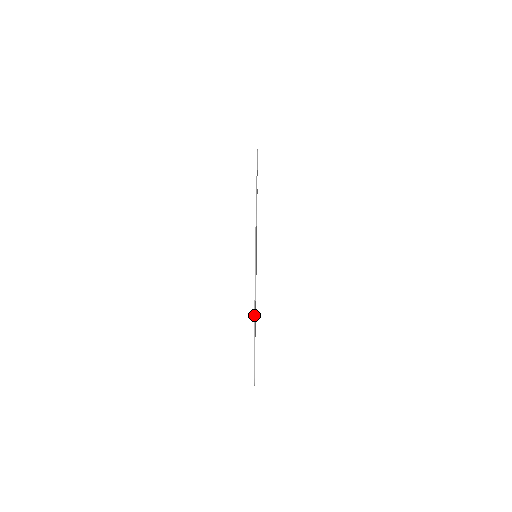
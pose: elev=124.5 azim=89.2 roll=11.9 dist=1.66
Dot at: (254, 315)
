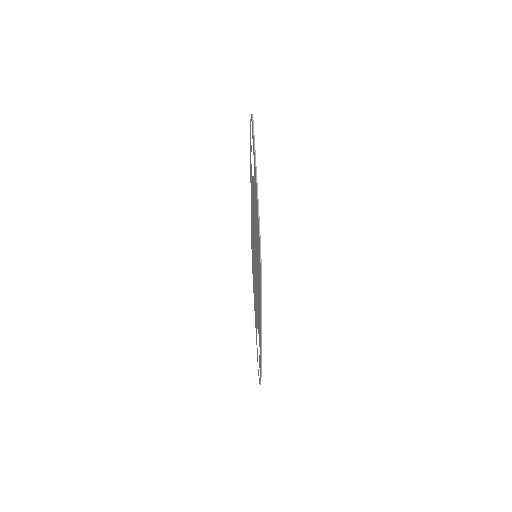
Dot at: (261, 340)
